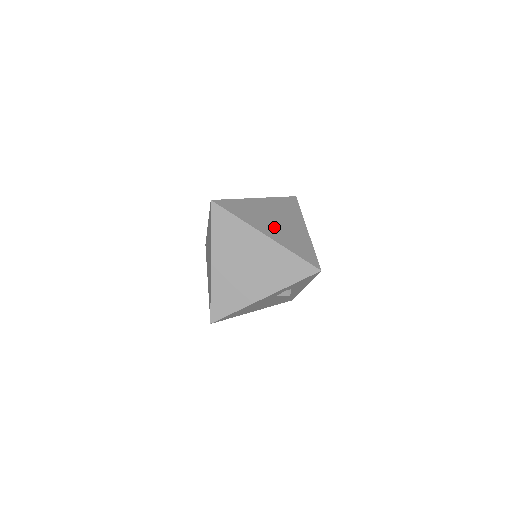
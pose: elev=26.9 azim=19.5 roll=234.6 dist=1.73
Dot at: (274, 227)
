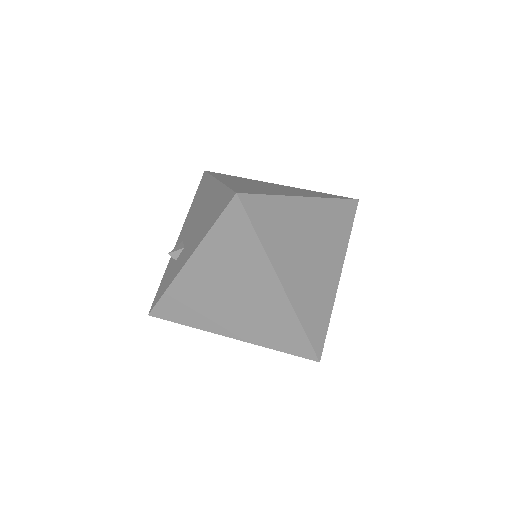
Dot at: (285, 191)
